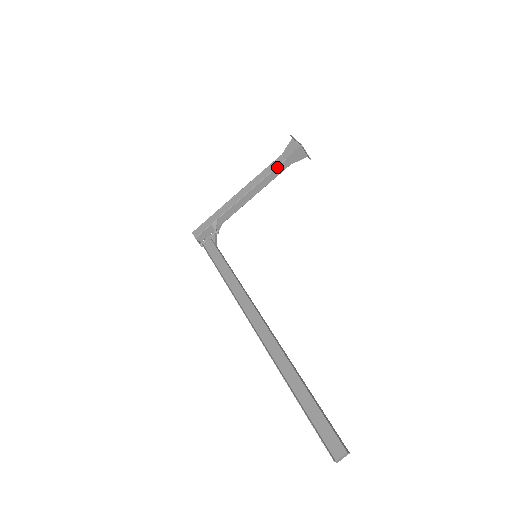
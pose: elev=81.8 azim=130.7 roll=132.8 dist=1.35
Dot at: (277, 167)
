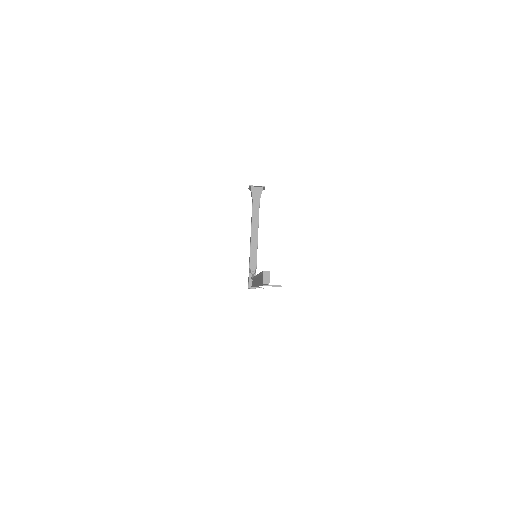
Dot at: (252, 209)
